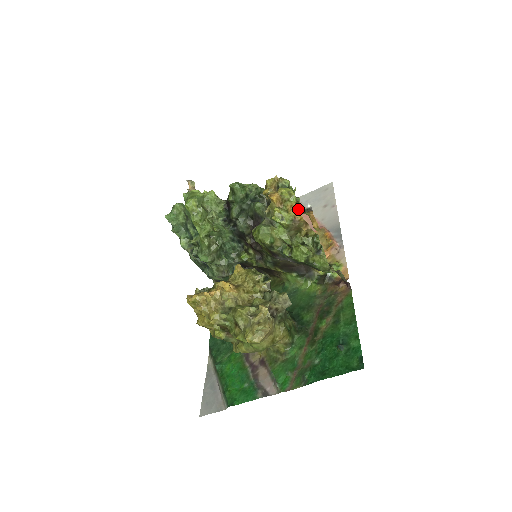
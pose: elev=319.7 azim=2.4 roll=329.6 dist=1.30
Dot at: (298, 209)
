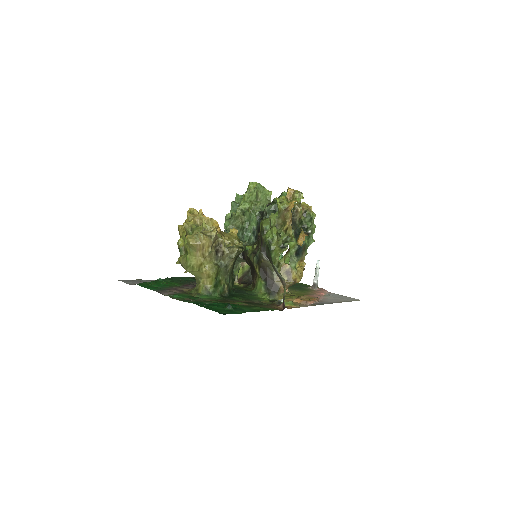
Dot at: occluded
